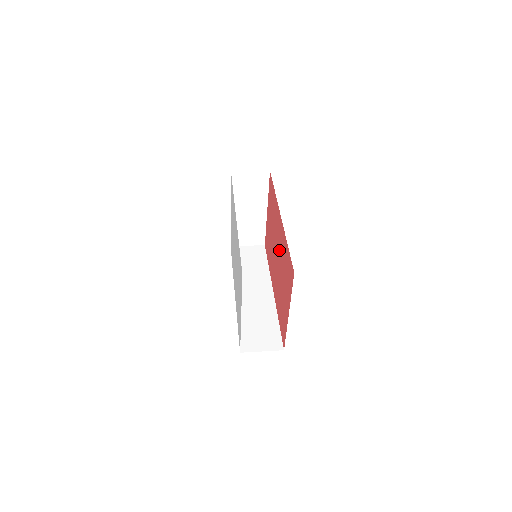
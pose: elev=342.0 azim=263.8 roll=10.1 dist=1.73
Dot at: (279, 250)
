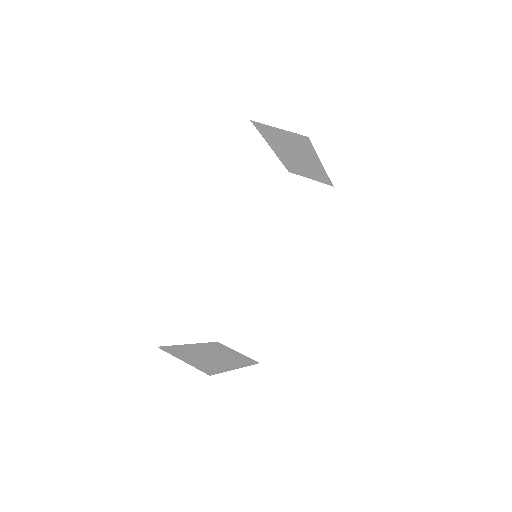
Dot at: occluded
